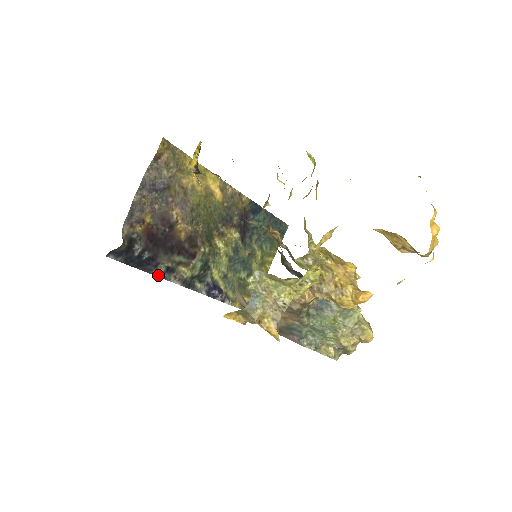
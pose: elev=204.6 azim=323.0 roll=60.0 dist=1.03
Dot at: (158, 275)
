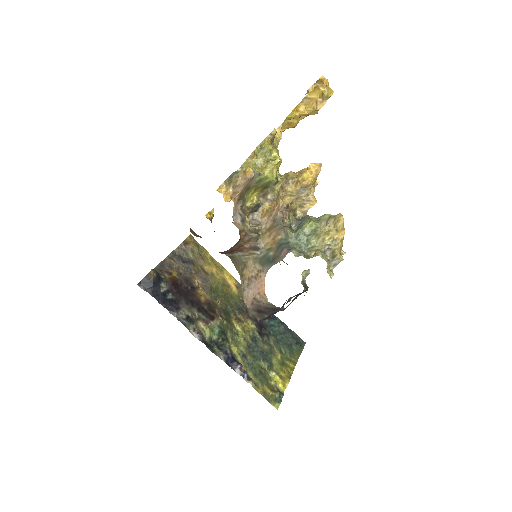
Dot at: (179, 320)
